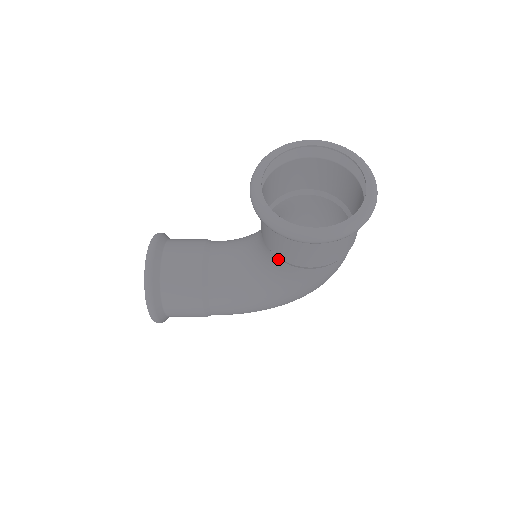
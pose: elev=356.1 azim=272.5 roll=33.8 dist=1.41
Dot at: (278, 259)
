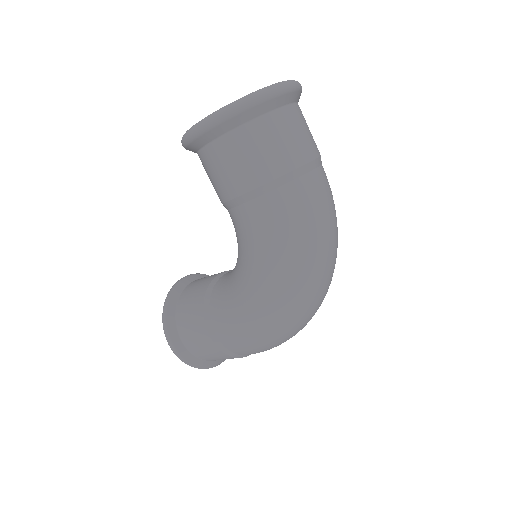
Dot at: (228, 211)
